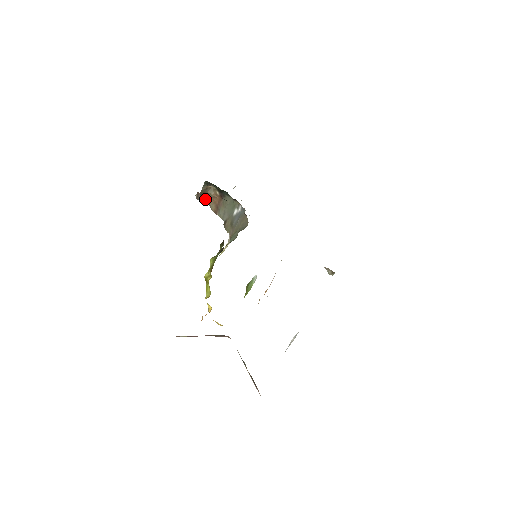
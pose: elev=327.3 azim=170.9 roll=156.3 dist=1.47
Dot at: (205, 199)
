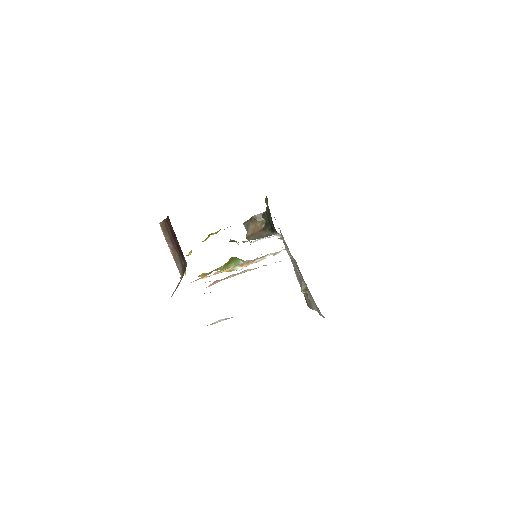
Dot at: (250, 225)
